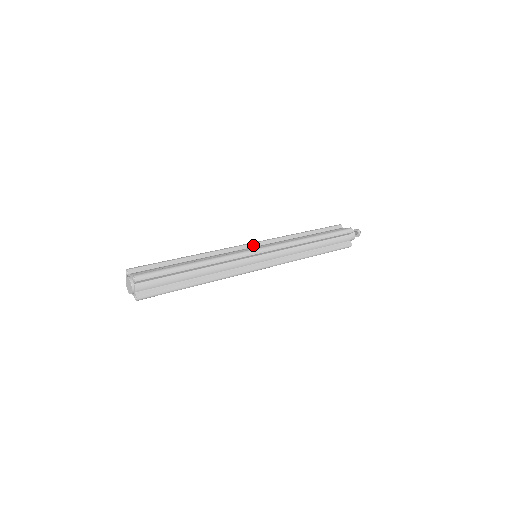
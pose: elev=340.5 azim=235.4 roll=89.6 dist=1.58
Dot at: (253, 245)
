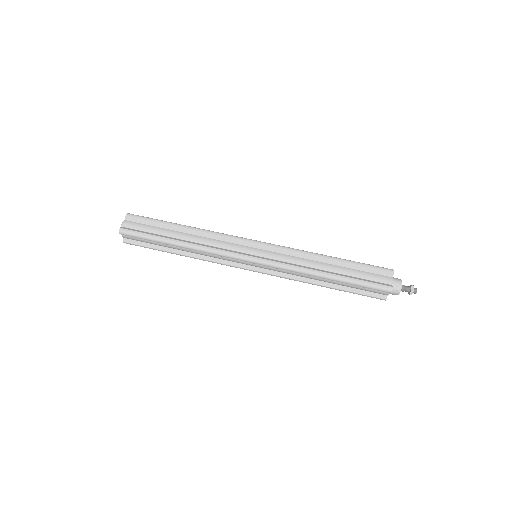
Dot at: (257, 246)
